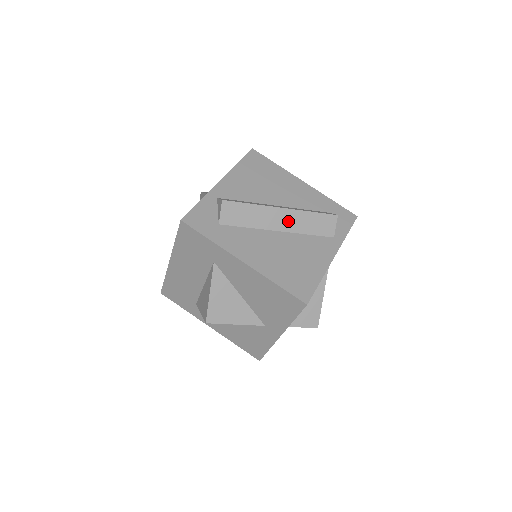
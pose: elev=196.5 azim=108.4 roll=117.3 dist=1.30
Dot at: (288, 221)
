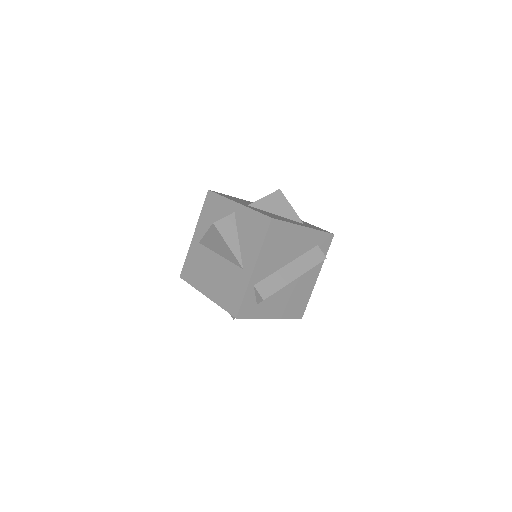
Dot at: occluded
